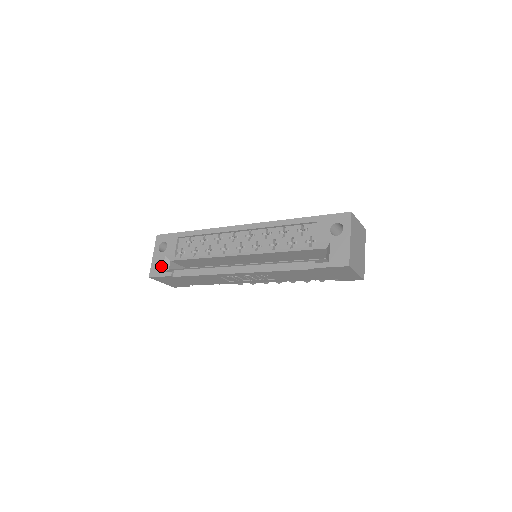
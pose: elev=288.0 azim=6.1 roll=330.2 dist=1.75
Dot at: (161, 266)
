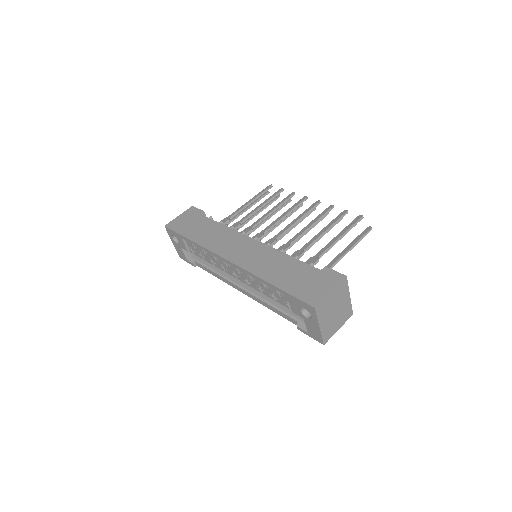
Dot at: (183, 255)
